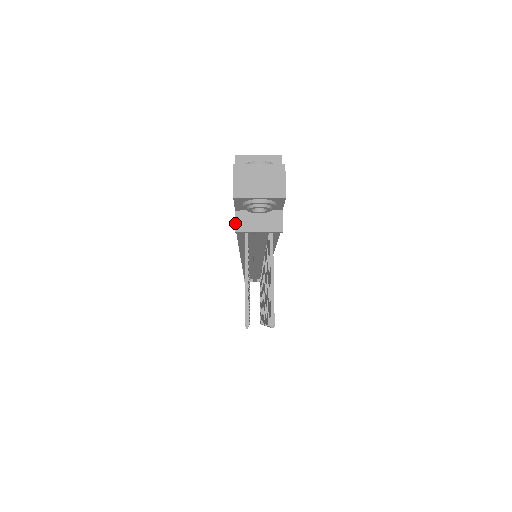
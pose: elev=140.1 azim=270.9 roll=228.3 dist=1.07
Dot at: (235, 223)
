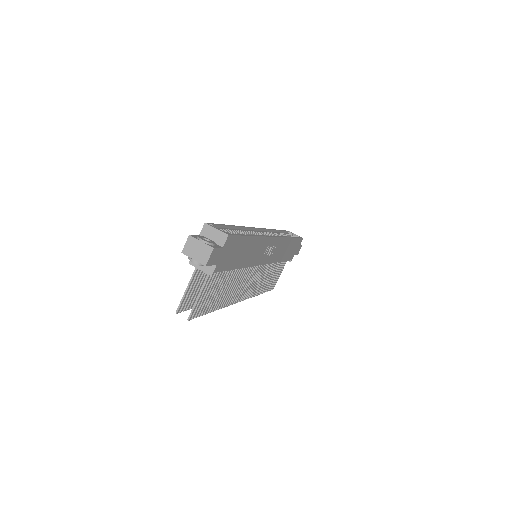
Dot at: occluded
